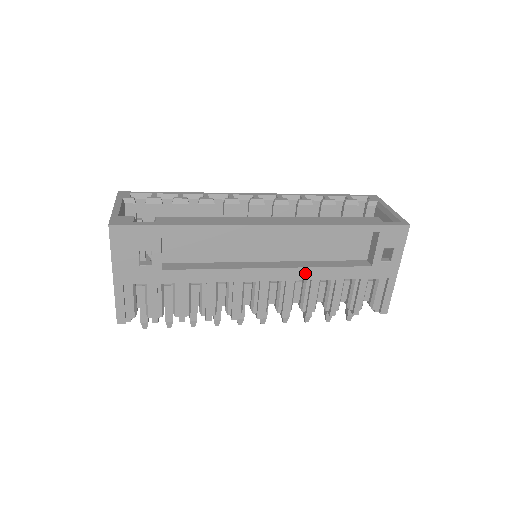
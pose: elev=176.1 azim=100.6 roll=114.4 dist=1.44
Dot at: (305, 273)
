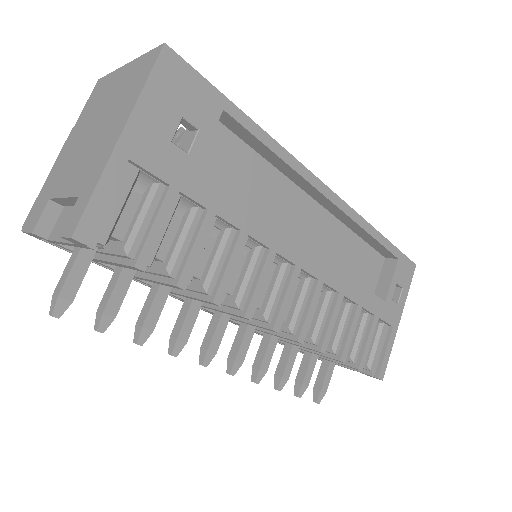
Dot at: (337, 278)
